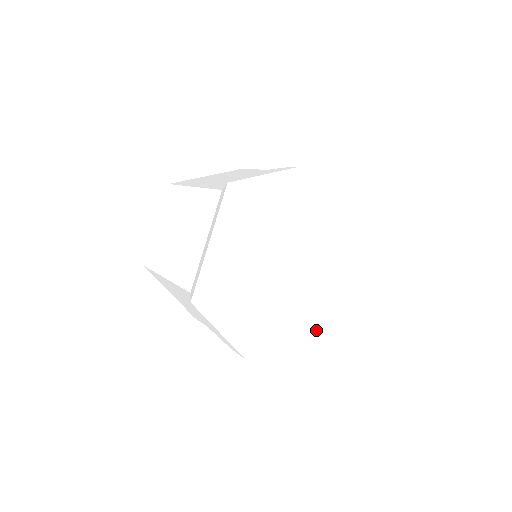
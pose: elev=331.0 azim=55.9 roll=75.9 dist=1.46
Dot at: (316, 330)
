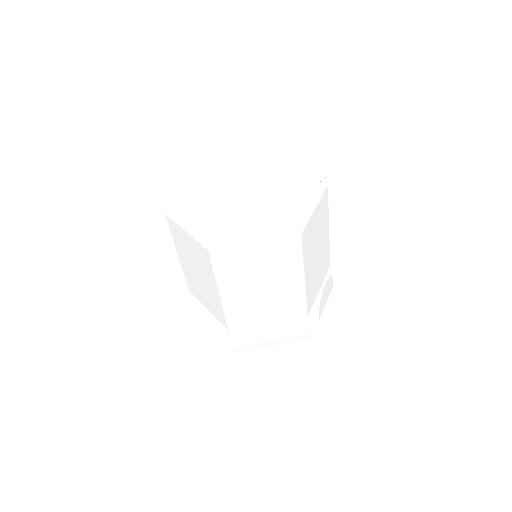
Dot at: occluded
